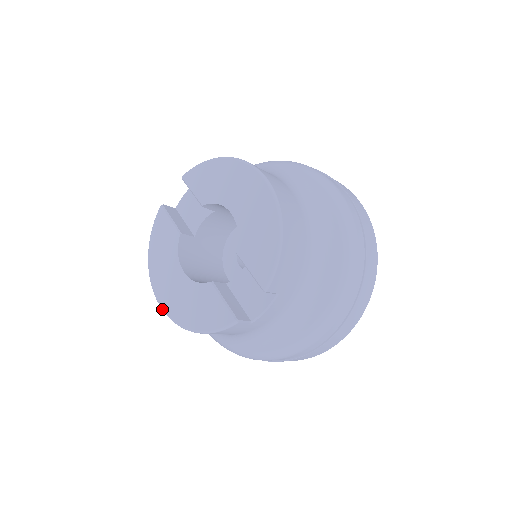
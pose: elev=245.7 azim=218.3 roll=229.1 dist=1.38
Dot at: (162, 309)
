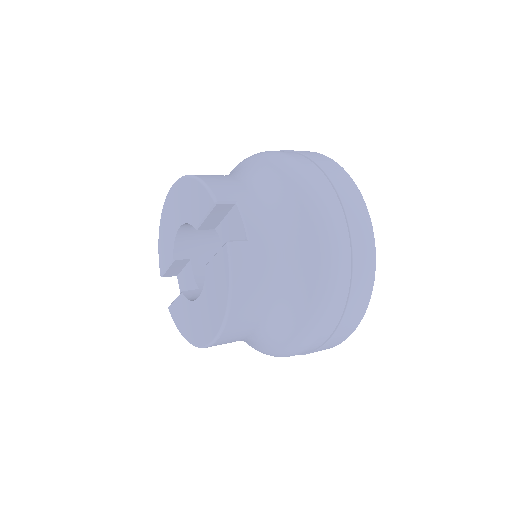
Dot at: (213, 341)
